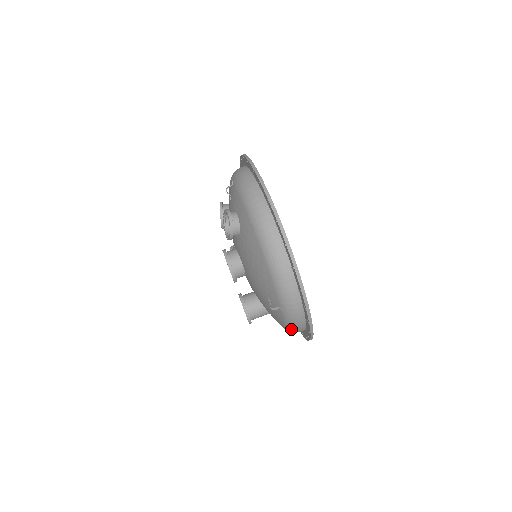
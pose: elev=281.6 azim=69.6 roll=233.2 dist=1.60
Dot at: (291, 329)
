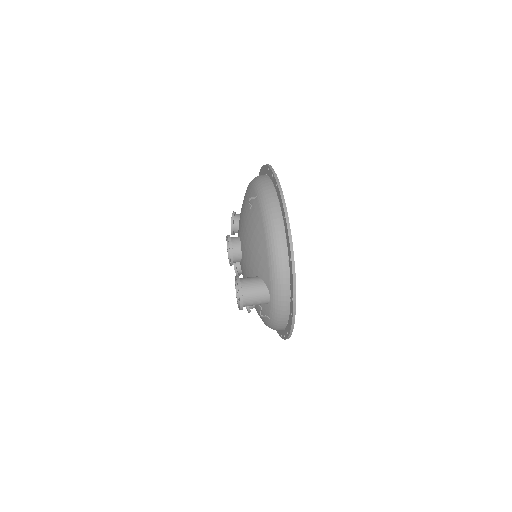
Dot at: (268, 219)
